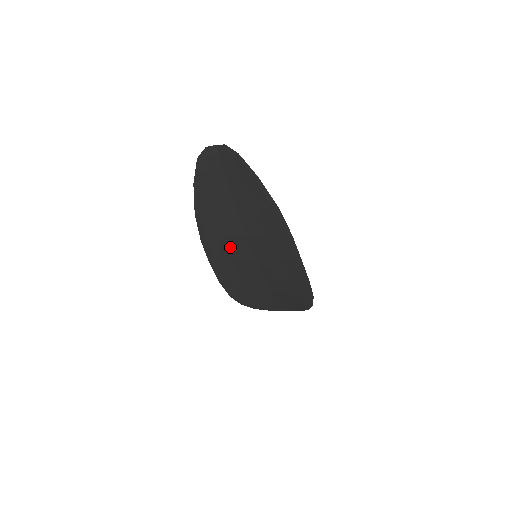
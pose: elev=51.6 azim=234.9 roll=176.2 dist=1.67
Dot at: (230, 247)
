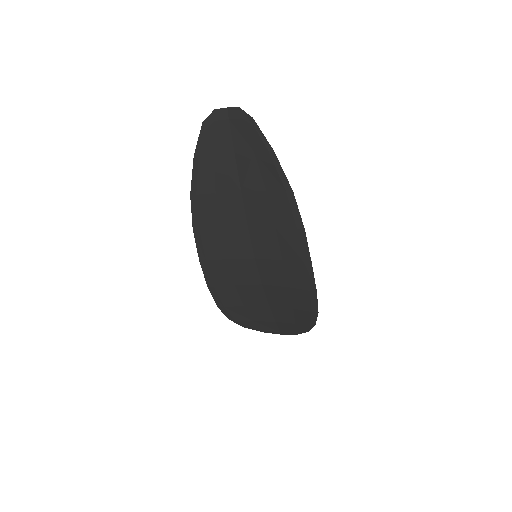
Dot at: (227, 241)
